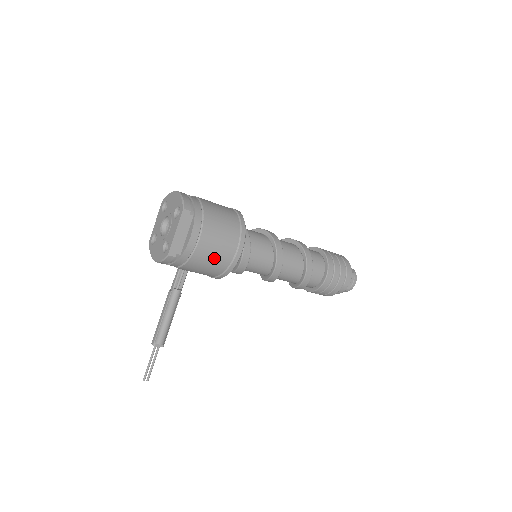
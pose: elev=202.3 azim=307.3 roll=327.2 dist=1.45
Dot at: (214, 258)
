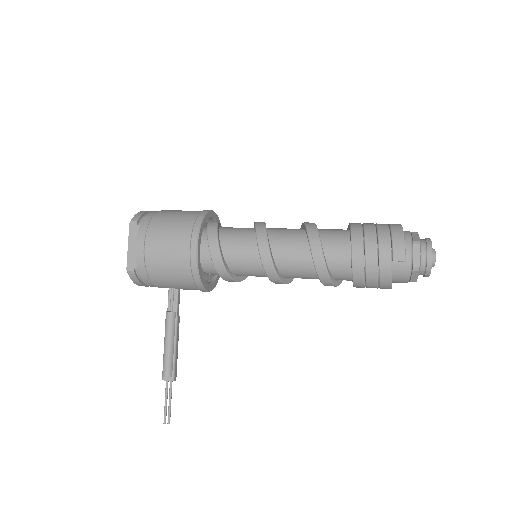
Dot at: (169, 262)
